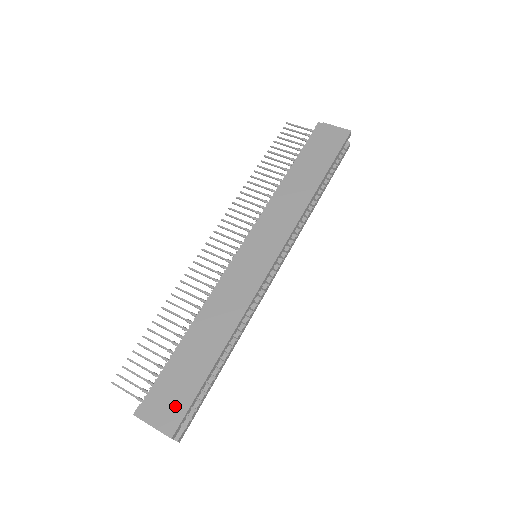
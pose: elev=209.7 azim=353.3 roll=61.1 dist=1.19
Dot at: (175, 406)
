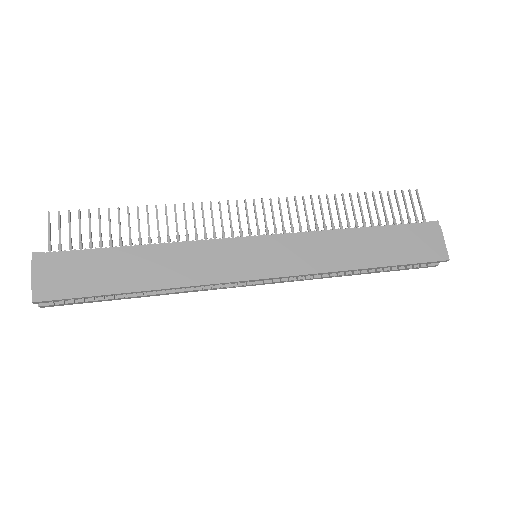
Dot at: (63, 285)
